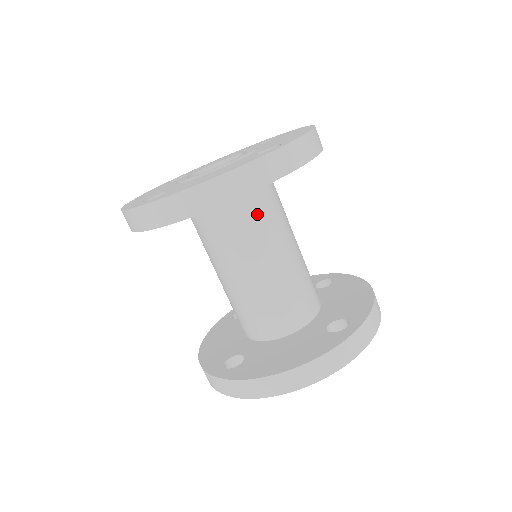
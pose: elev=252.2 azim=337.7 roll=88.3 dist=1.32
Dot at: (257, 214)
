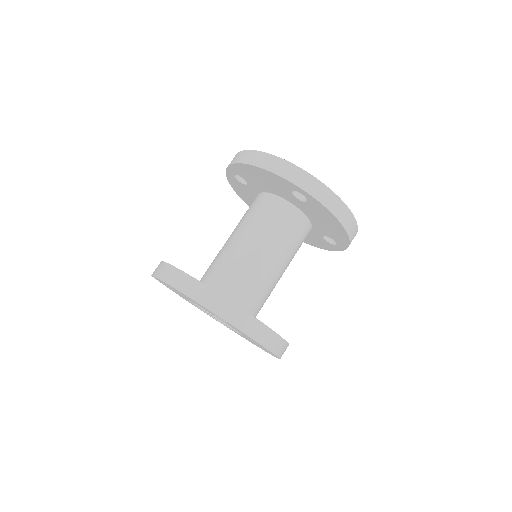
Dot at: (274, 216)
